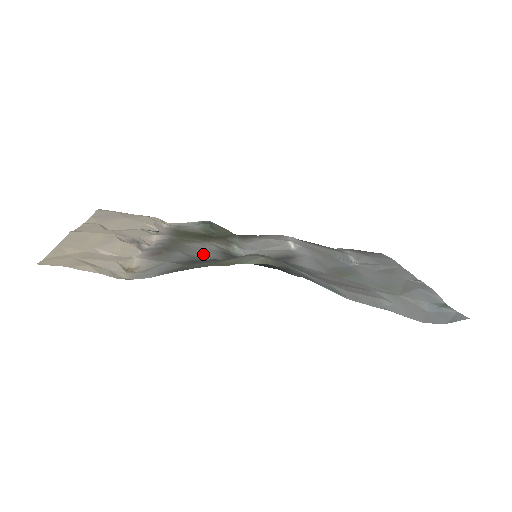
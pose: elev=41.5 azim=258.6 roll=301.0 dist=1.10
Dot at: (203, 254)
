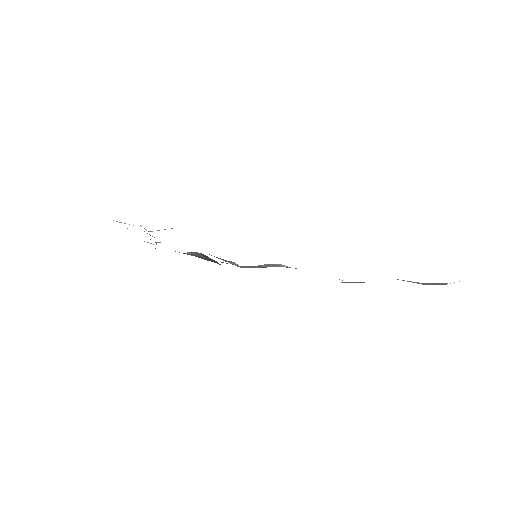
Dot at: occluded
